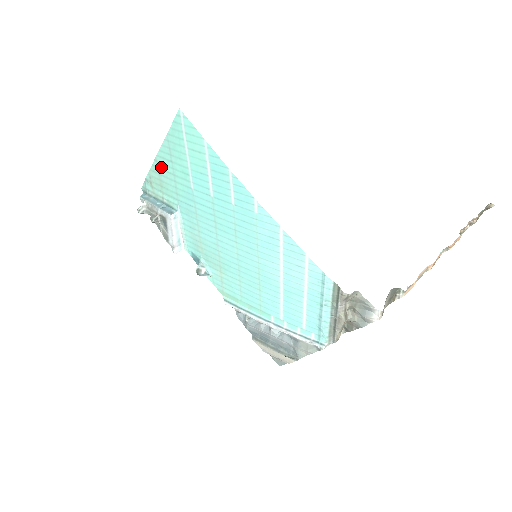
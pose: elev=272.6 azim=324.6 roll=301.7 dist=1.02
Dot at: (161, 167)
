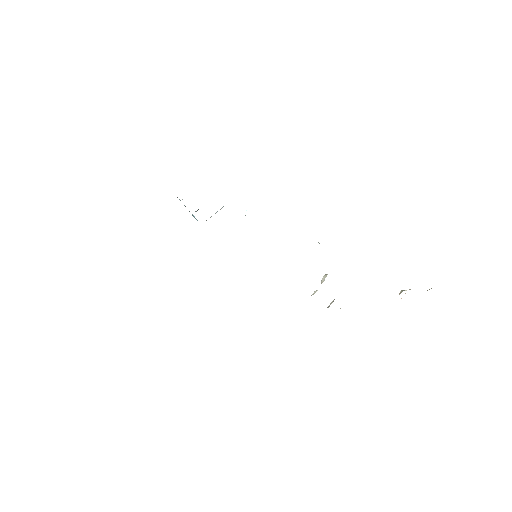
Dot at: occluded
